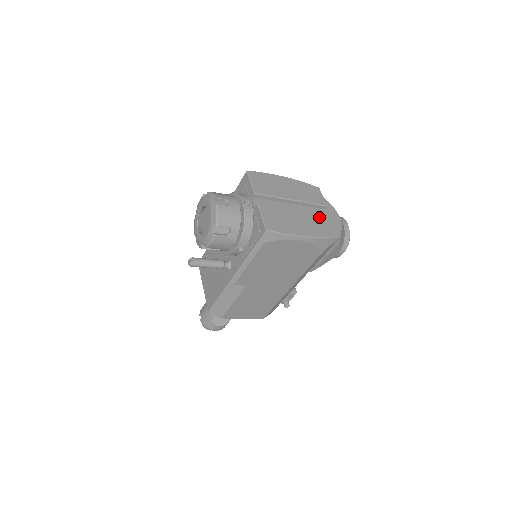
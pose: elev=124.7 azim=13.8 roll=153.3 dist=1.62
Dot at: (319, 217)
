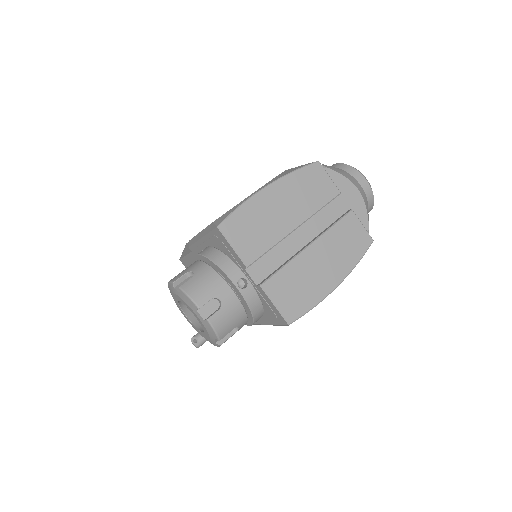
Dot at: (339, 230)
